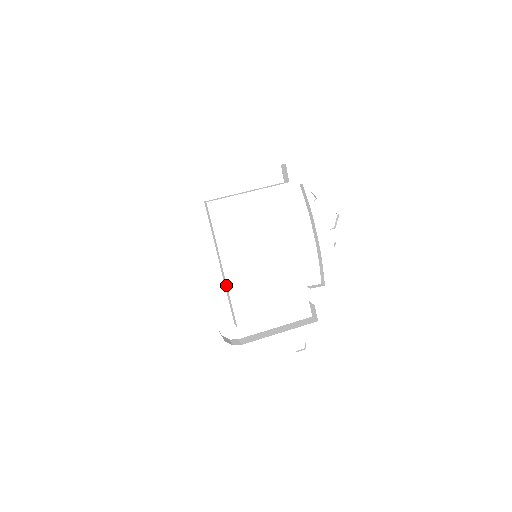
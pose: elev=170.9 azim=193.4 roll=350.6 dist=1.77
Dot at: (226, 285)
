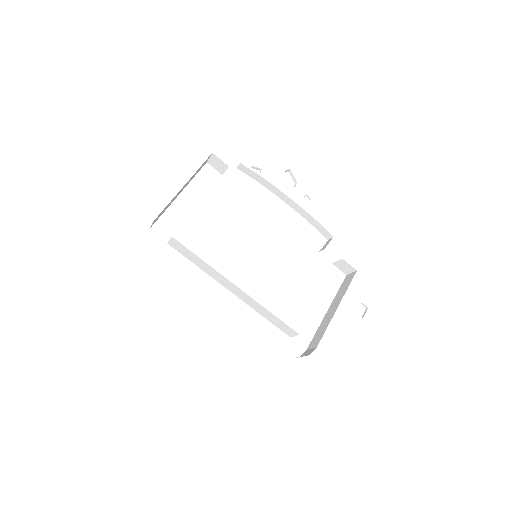
Dot at: (254, 302)
